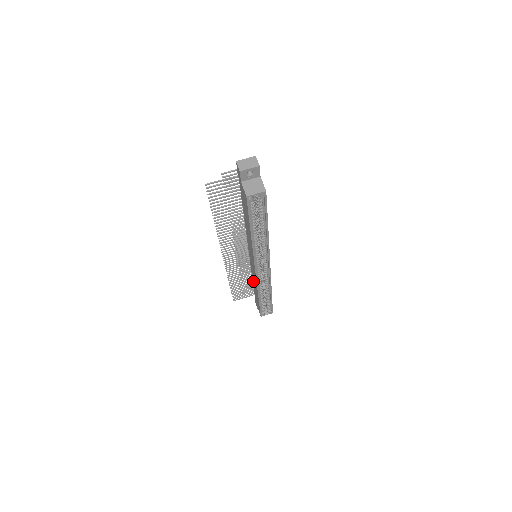
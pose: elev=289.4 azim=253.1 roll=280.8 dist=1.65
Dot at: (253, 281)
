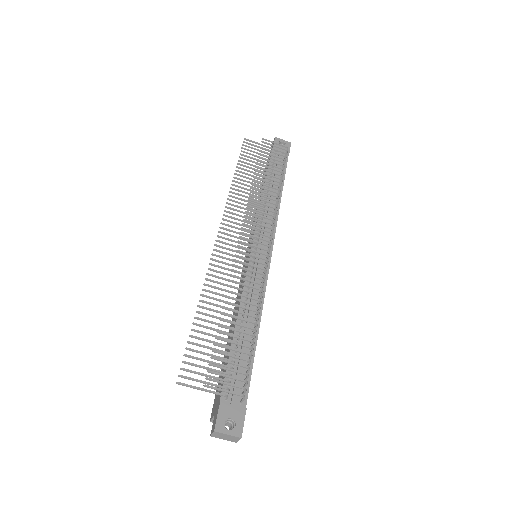
Dot at: occluded
